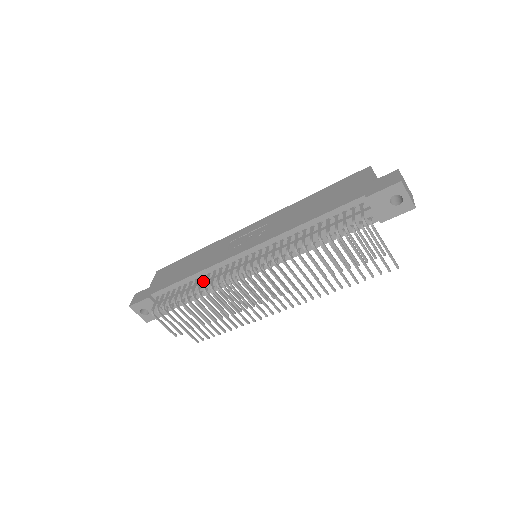
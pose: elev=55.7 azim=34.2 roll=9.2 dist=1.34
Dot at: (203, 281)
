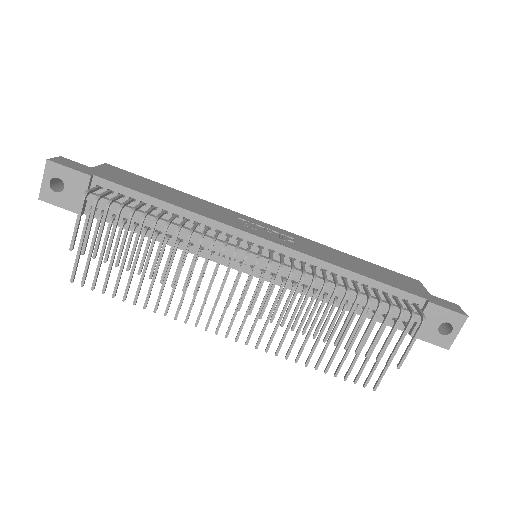
Dot at: occluded
